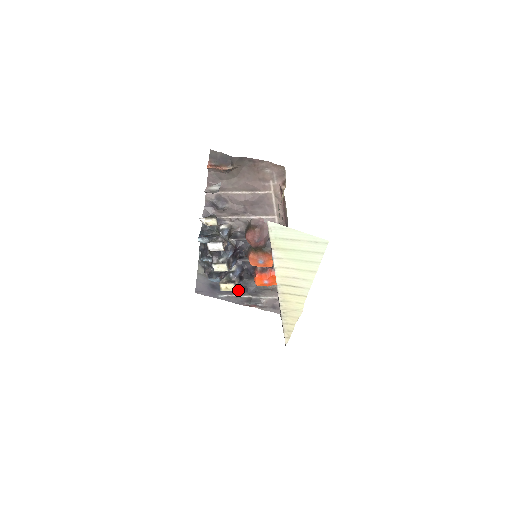
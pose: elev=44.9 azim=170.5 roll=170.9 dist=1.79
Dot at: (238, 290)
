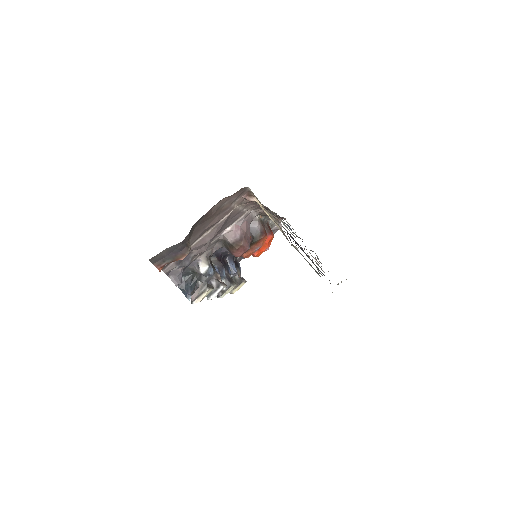
Dot at: occluded
